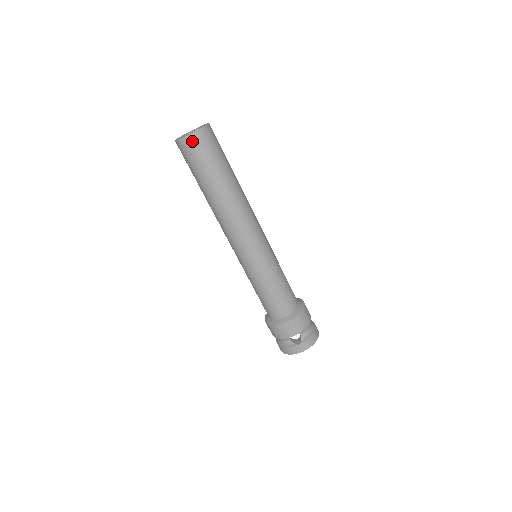
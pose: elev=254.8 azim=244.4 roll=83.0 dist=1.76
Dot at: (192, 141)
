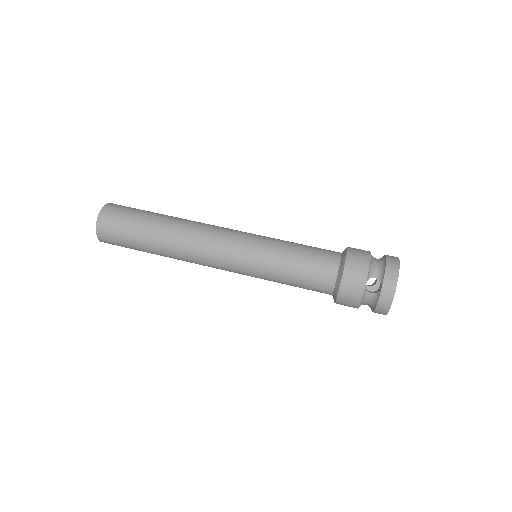
Dot at: (103, 227)
